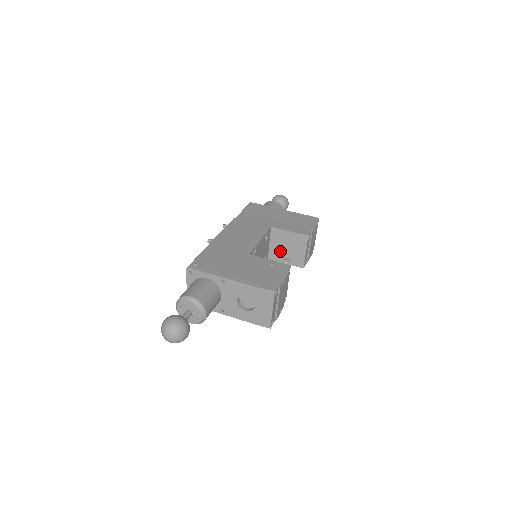
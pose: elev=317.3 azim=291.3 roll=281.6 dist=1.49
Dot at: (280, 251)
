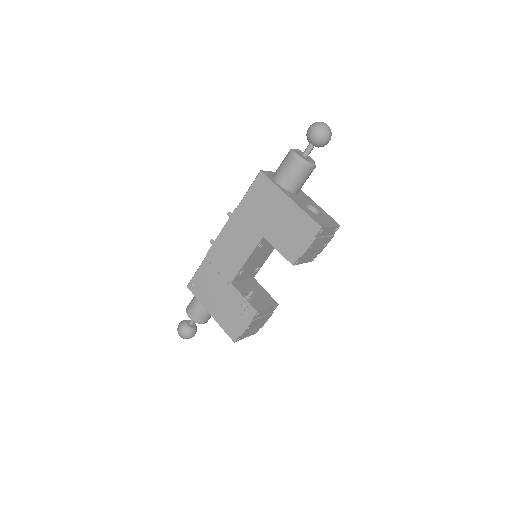
Dot at: occluded
